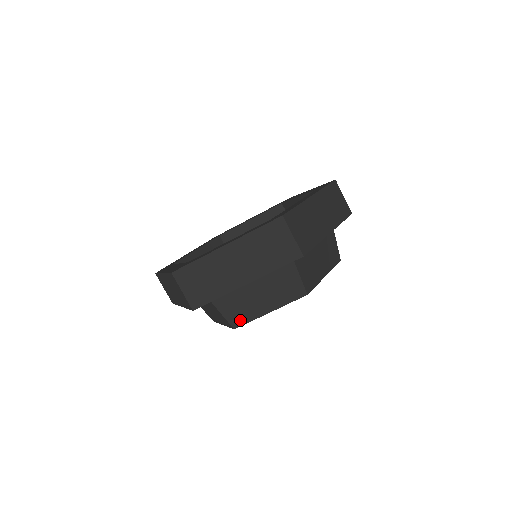
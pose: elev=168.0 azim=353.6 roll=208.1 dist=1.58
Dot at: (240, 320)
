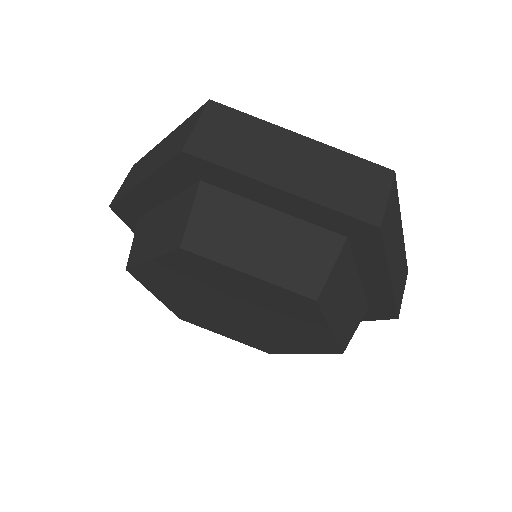
Dot at: (202, 244)
